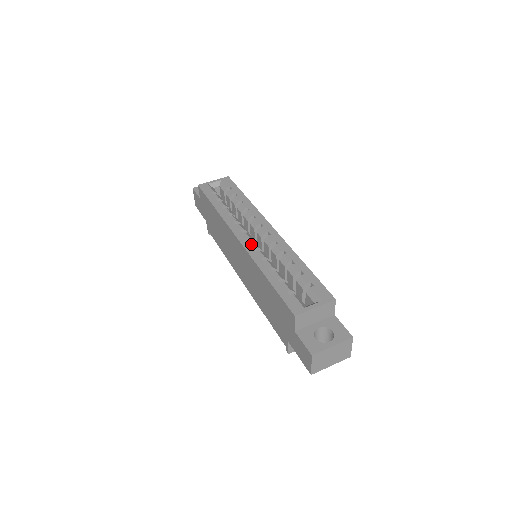
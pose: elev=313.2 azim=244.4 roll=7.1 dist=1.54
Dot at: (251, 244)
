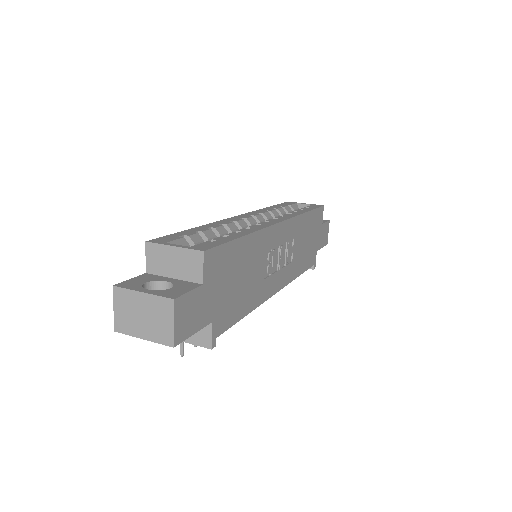
Dot at: (237, 219)
